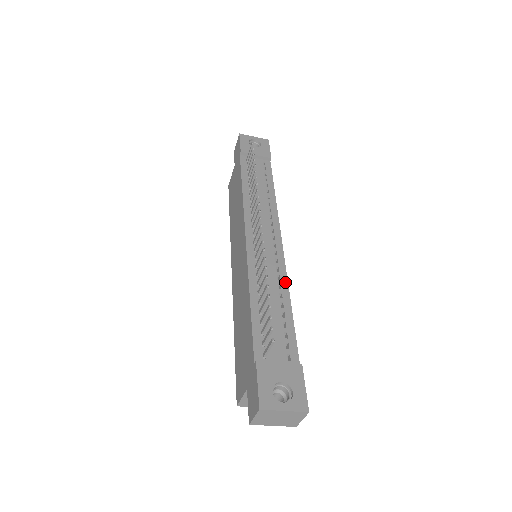
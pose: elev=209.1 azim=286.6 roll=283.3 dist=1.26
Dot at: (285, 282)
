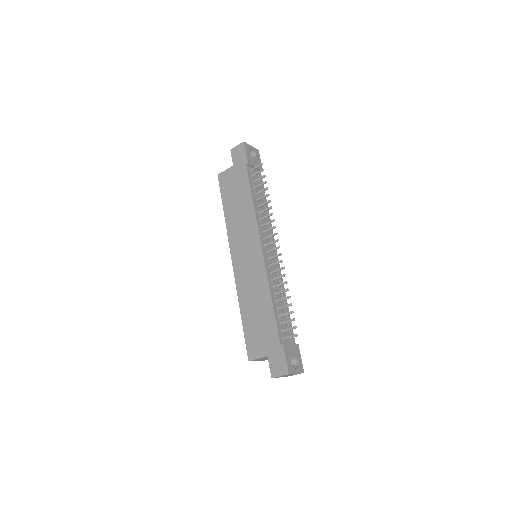
Dot at: (283, 285)
